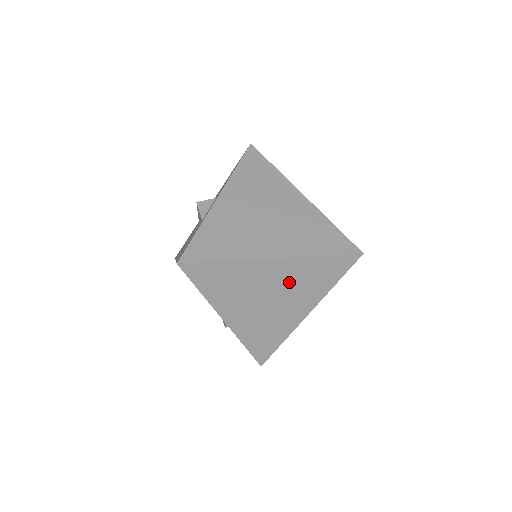
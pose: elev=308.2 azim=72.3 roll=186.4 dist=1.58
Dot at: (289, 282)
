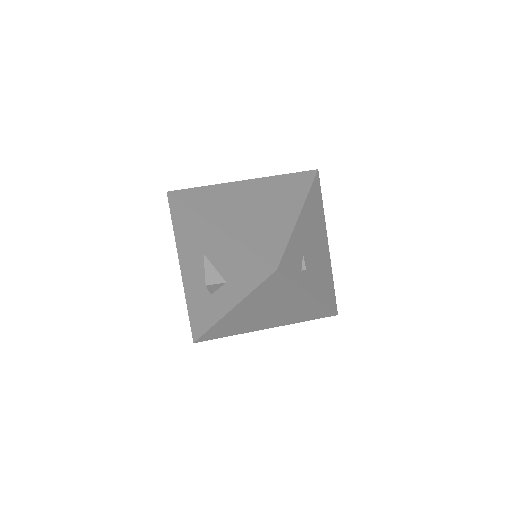
Dot at: occluded
